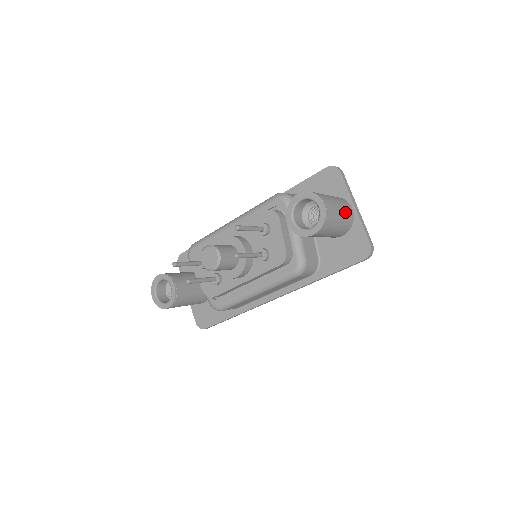
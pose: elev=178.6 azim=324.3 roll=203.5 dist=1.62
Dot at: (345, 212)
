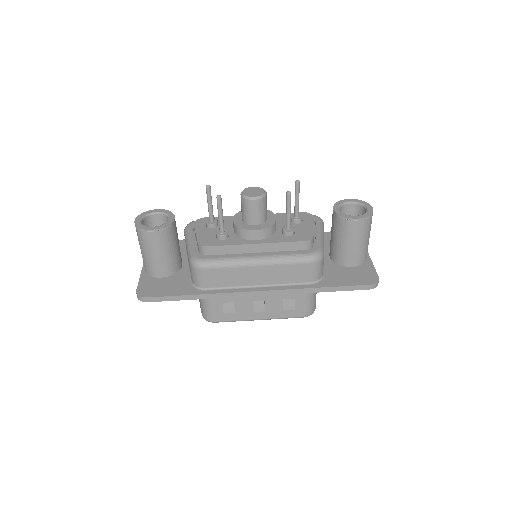
Dot at: (368, 243)
